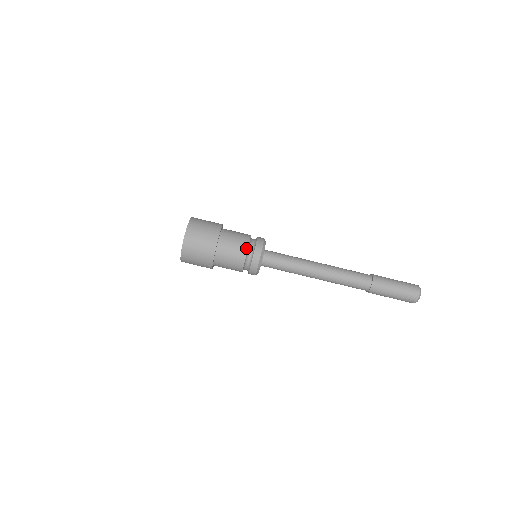
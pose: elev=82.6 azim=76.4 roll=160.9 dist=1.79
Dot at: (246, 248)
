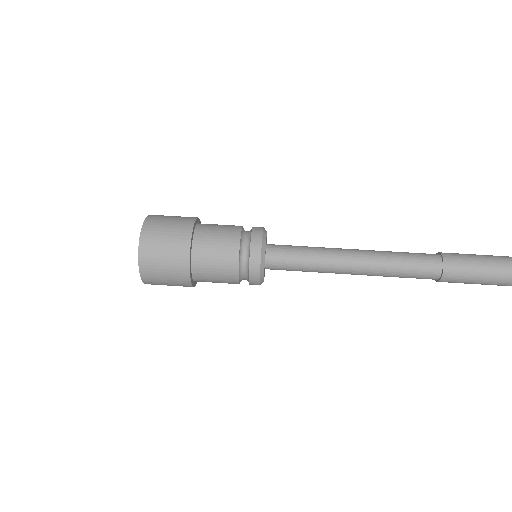
Dot at: (239, 229)
